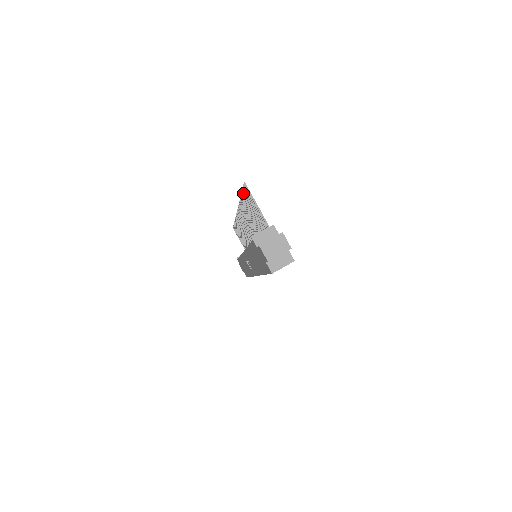
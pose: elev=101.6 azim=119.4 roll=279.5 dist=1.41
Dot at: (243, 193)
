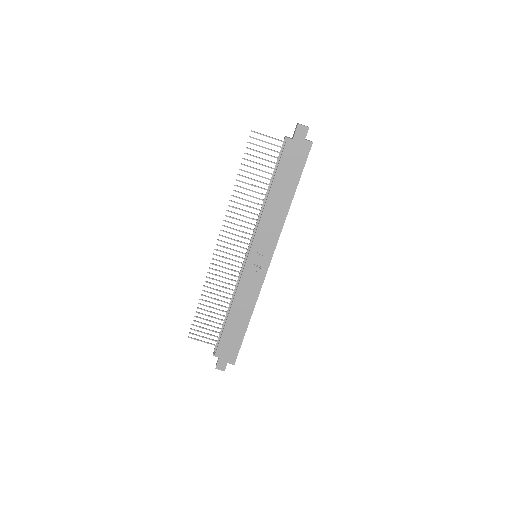
Dot at: occluded
